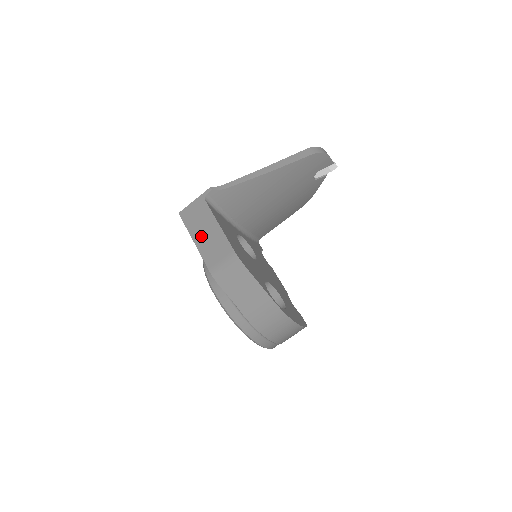
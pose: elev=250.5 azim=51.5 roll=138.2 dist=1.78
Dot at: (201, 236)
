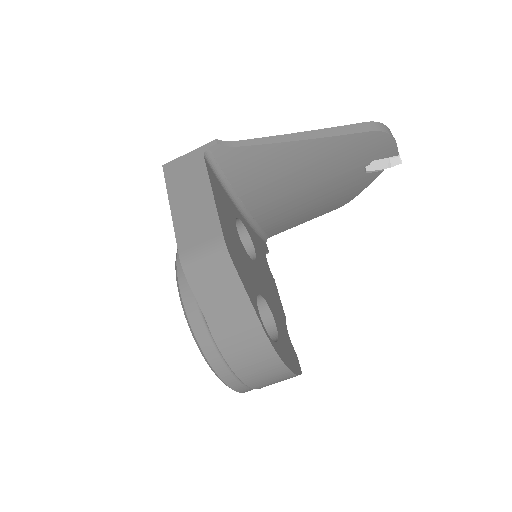
Dot at: (183, 203)
